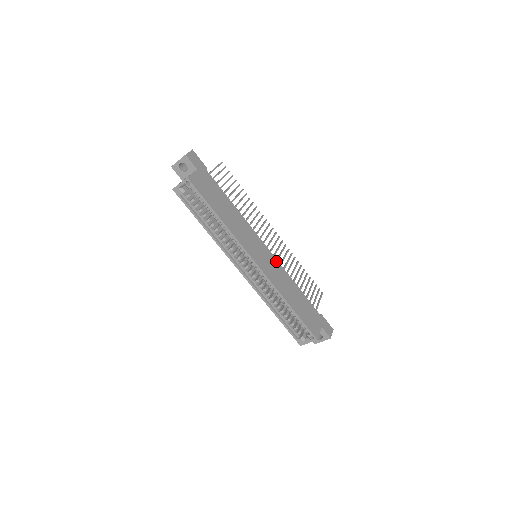
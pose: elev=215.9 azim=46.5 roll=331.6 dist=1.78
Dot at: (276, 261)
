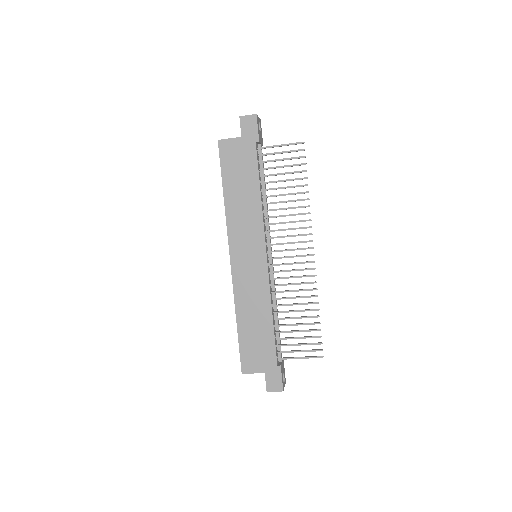
Dot at: (266, 276)
